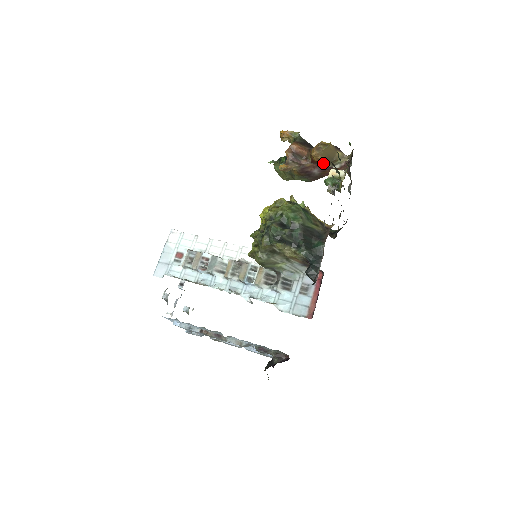
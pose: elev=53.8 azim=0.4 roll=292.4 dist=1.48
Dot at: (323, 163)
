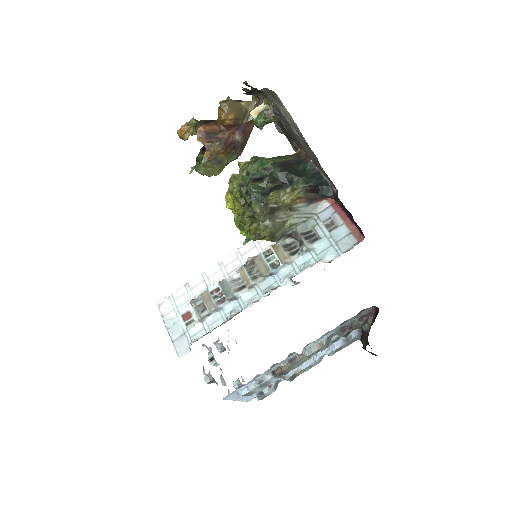
Dot at: (238, 121)
